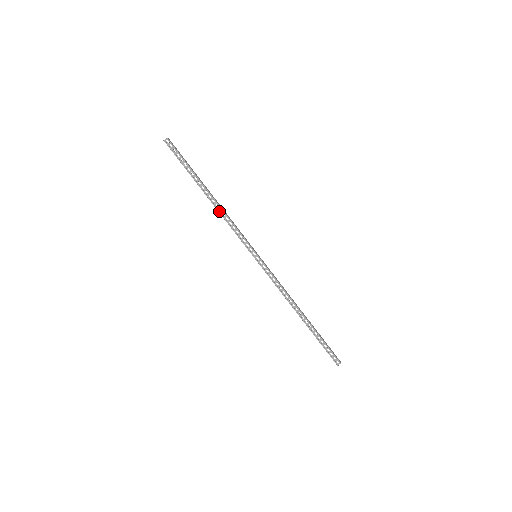
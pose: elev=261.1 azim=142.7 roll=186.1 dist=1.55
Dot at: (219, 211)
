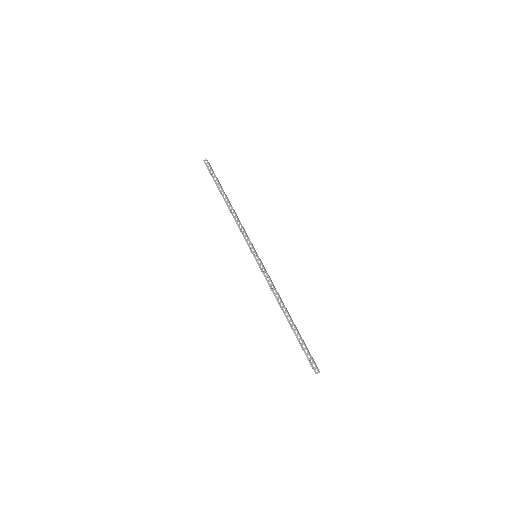
Dot at: (233, 215)
